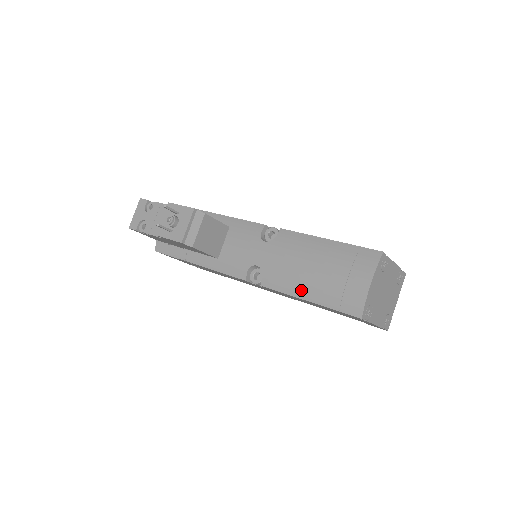
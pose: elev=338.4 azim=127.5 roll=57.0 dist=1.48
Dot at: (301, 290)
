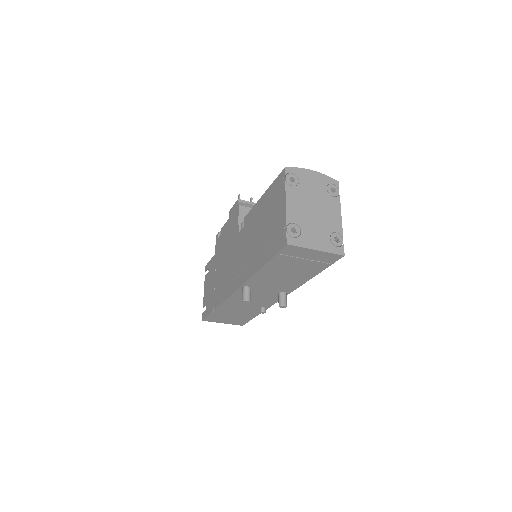
Dot at: occluded
